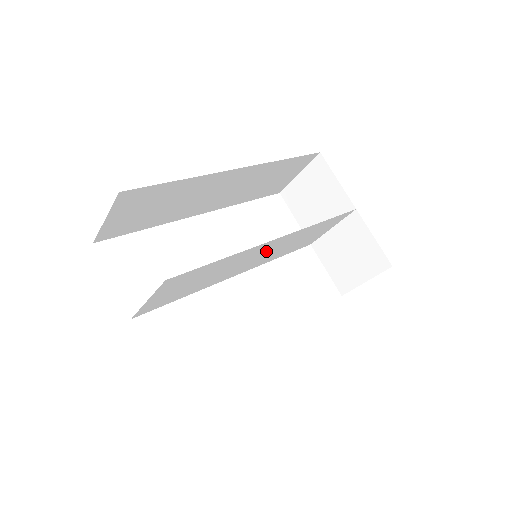
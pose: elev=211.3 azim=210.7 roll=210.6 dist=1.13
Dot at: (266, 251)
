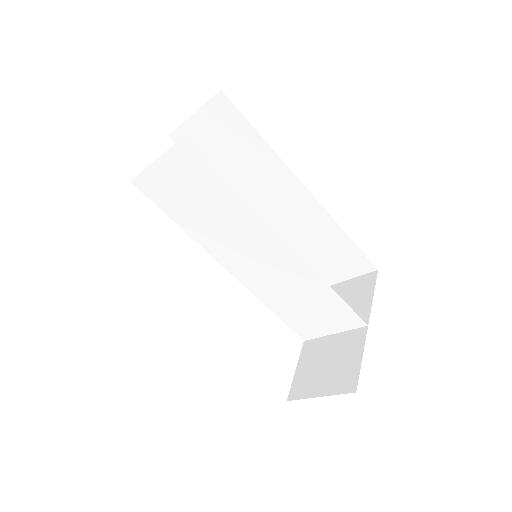
Dot at: (267, 258)
